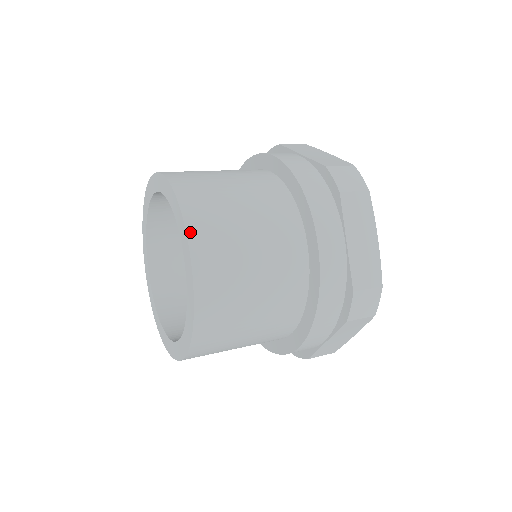
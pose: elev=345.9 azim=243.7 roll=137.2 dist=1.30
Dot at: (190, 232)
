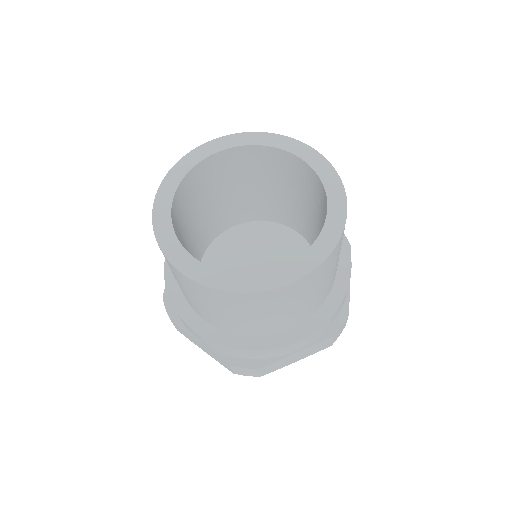
Dot at: (284, 138)
